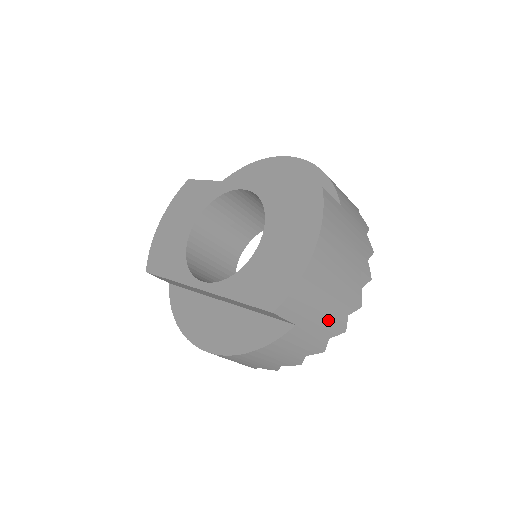
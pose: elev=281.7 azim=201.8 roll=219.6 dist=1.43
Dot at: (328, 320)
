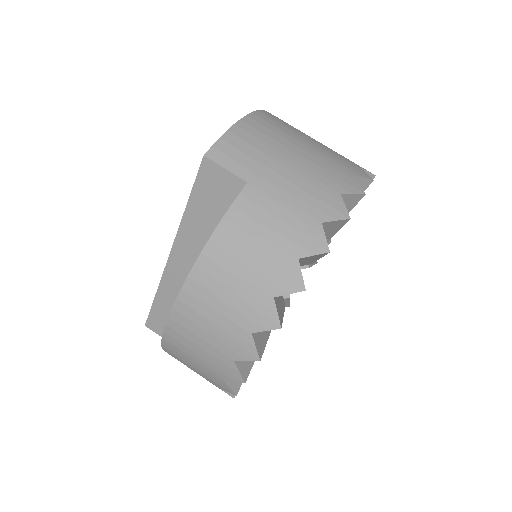
Dot at: (303, 189)
